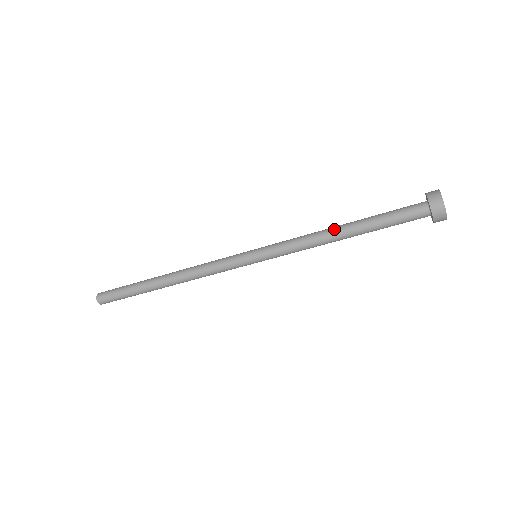
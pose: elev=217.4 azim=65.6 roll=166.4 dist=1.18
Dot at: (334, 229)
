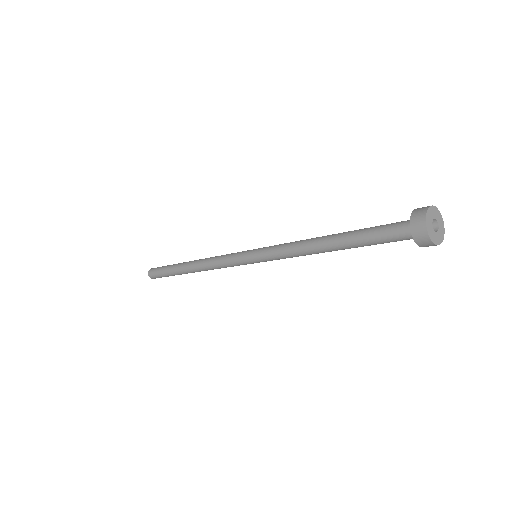
Dot at: (318, 243)
